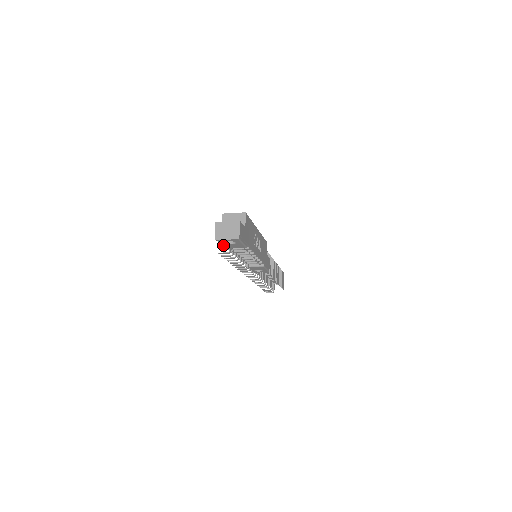
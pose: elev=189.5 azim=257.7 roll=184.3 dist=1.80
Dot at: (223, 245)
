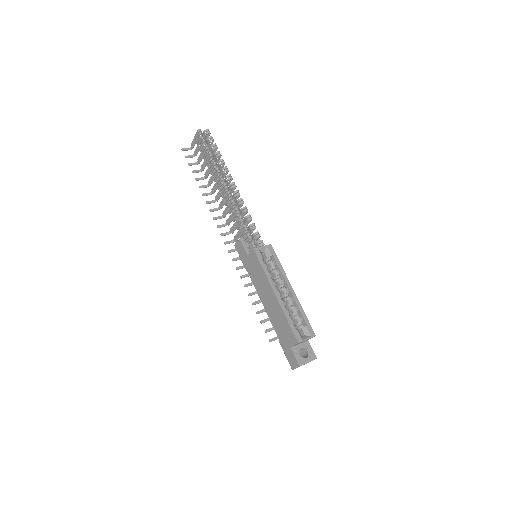
Dot at: (286, 353)
